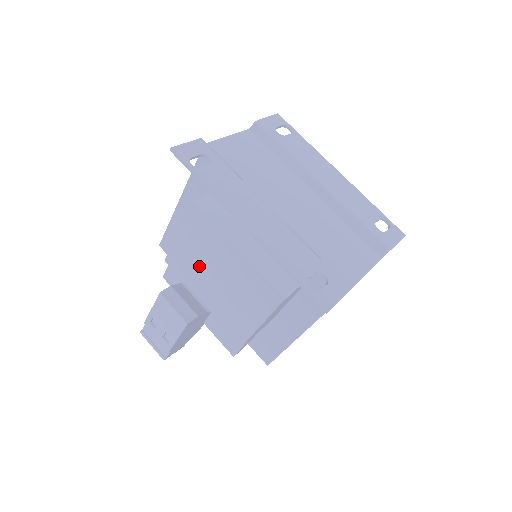
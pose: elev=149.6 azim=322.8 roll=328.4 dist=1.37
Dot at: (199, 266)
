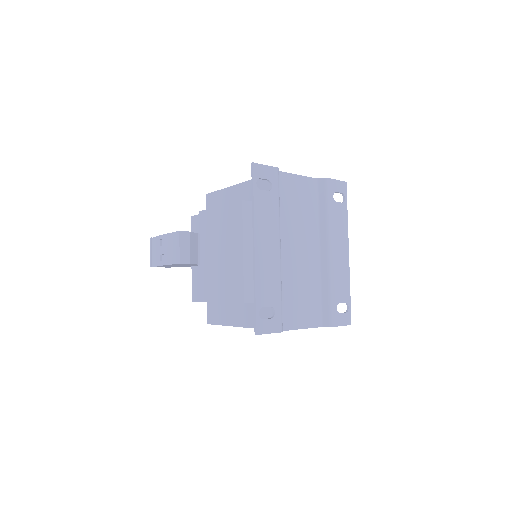
Dot at: (215, 236)
